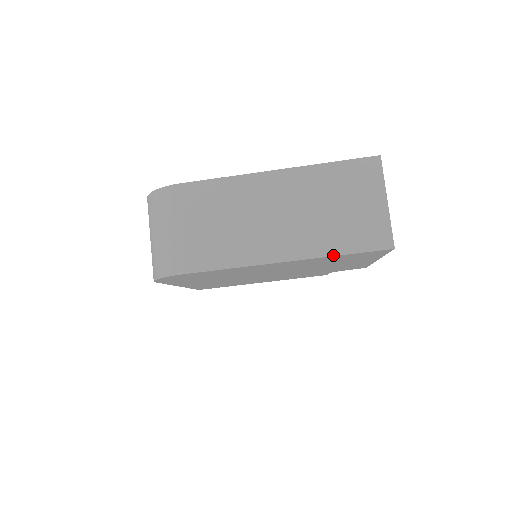
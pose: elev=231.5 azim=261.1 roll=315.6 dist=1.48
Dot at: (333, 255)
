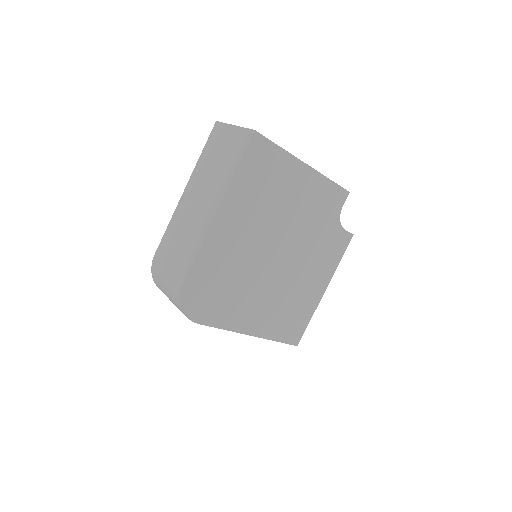
Dot at: (233, 174)
